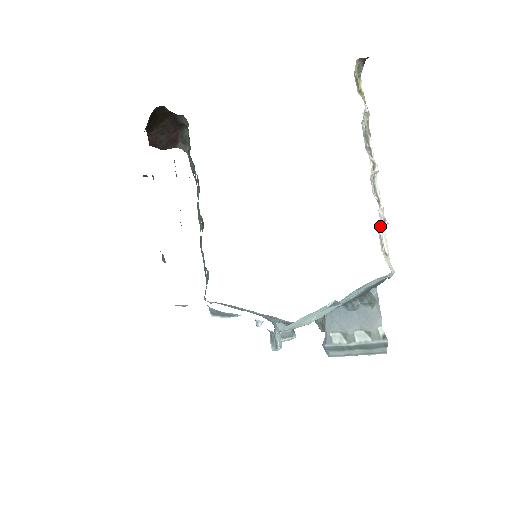
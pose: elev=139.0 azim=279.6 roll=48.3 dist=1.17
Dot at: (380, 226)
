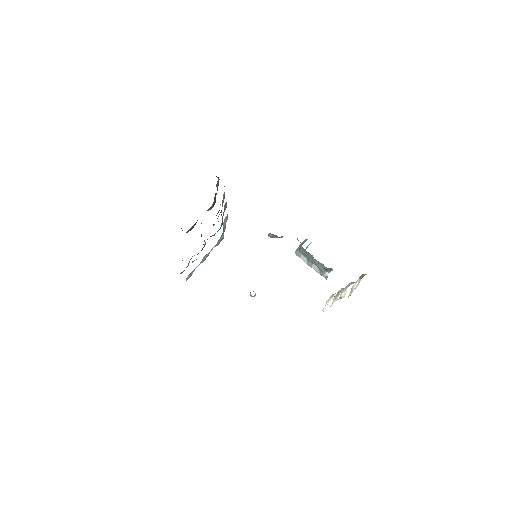
Dot at: occluded
